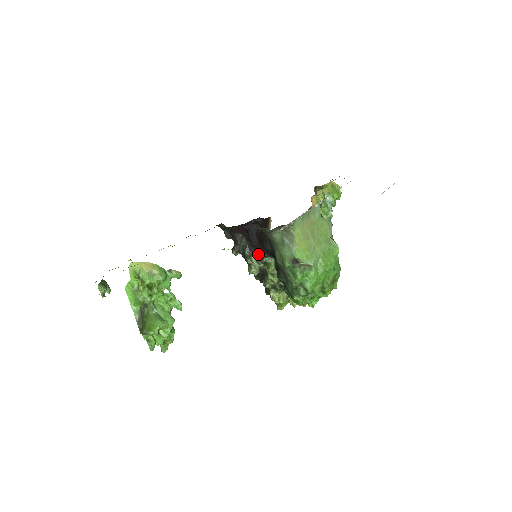
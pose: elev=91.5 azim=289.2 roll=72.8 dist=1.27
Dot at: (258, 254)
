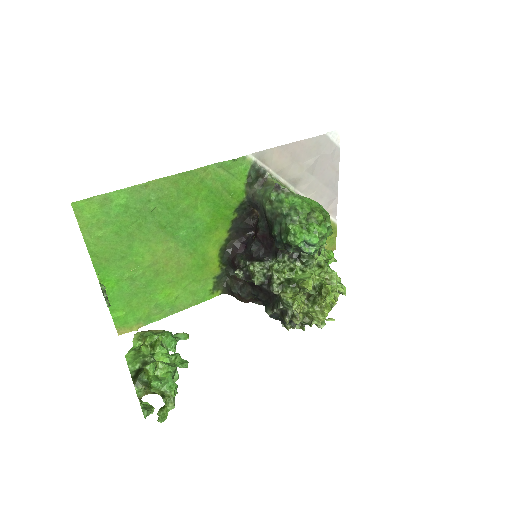
Dot at: (259, 259)
